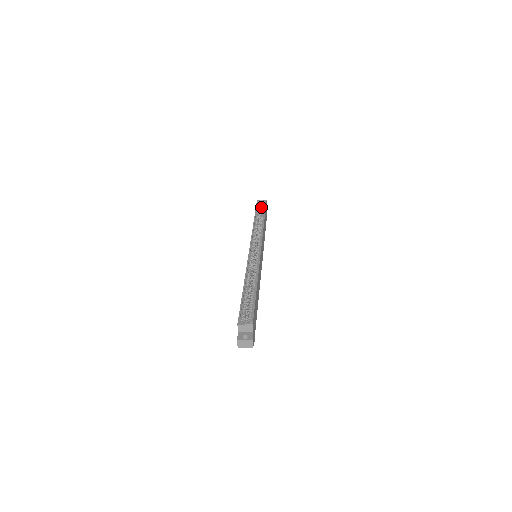
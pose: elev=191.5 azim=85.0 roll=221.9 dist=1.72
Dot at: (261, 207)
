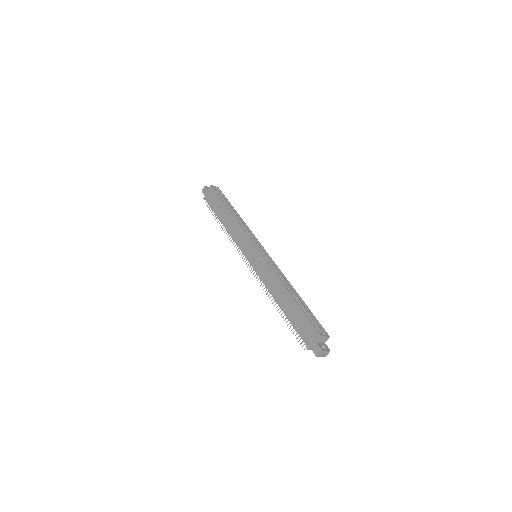
Dot at: occluded
